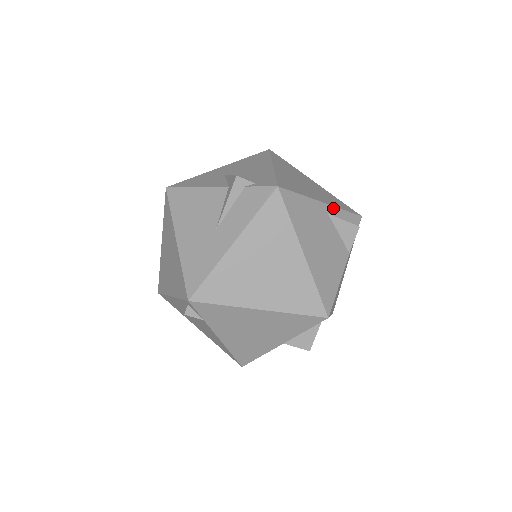
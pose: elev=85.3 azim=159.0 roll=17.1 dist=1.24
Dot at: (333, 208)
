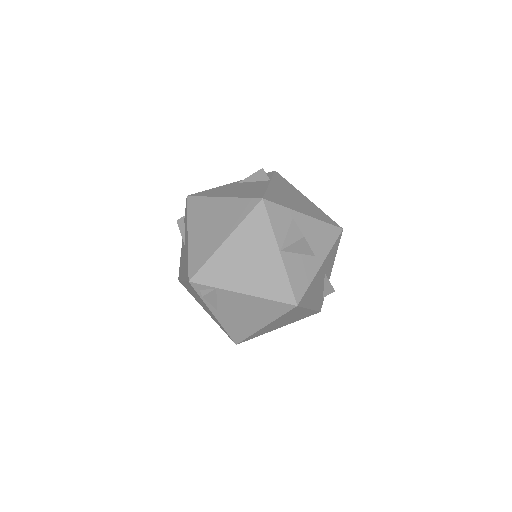
Dot at: occluded
